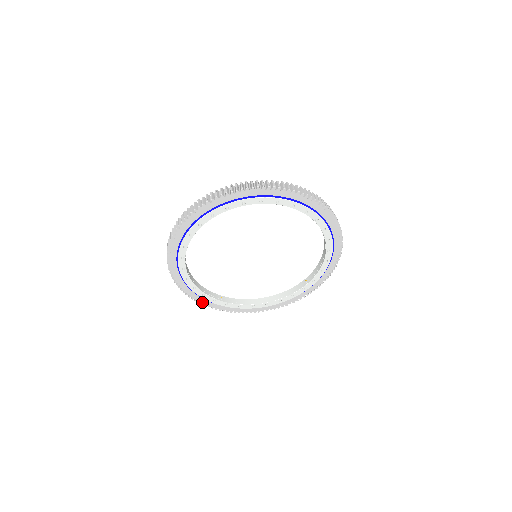
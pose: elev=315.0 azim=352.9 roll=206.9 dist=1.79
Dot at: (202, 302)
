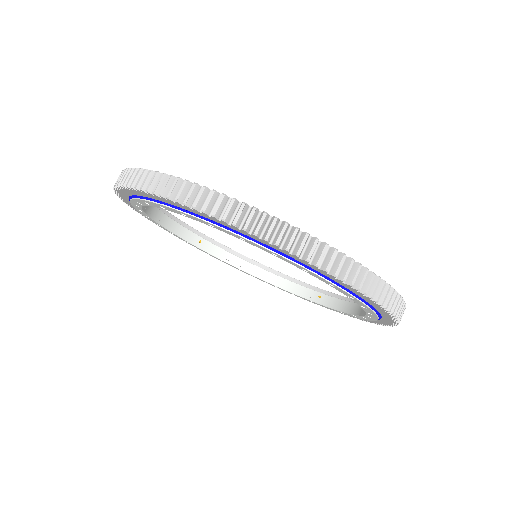
Dot at: occluded
